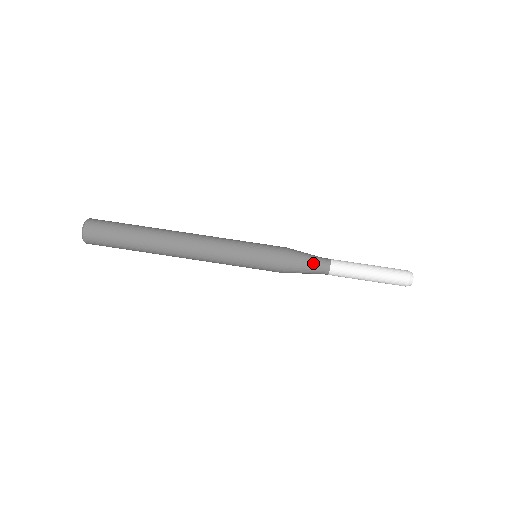
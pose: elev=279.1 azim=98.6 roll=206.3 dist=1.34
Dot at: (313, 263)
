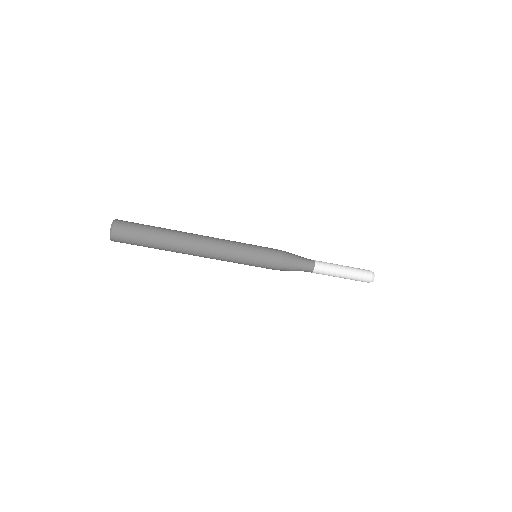
Dot at: (300, 270)
